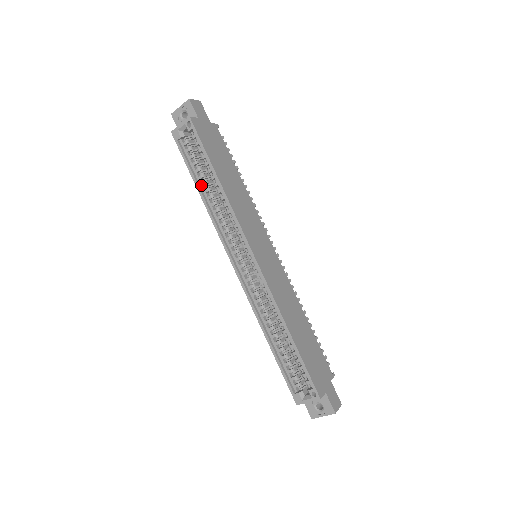
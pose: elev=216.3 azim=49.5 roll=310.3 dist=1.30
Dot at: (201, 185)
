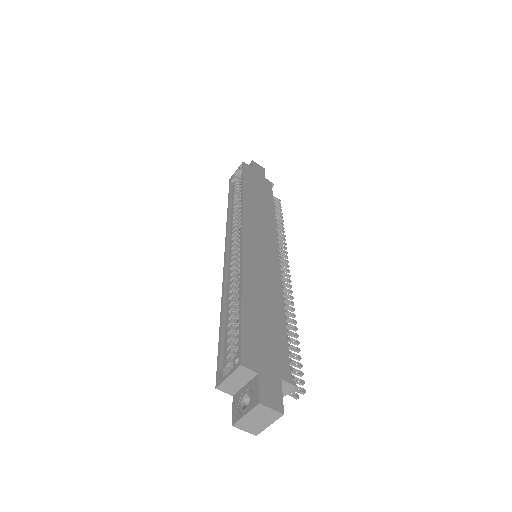
Dot at: (232, 204)
